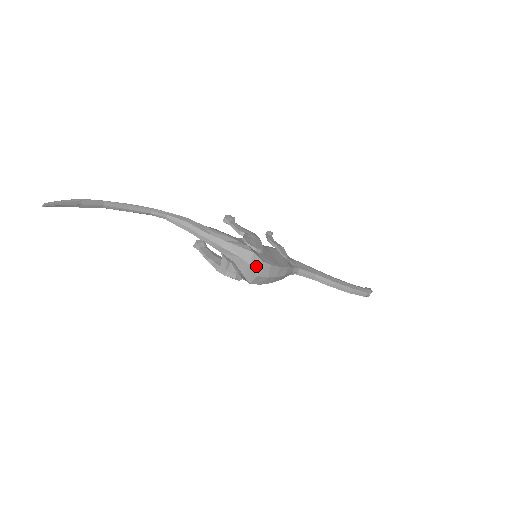
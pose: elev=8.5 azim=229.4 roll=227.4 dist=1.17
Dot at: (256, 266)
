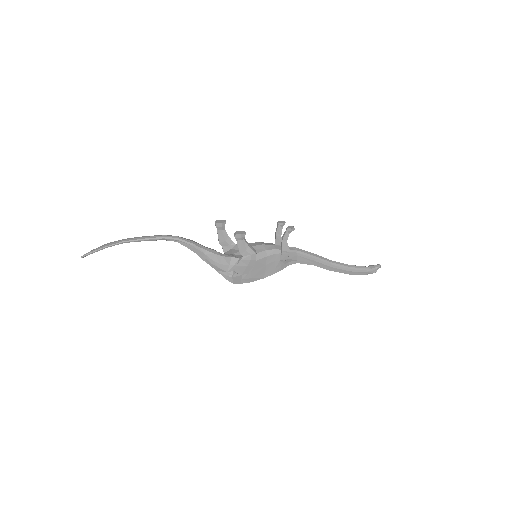
Dot at: occluded
